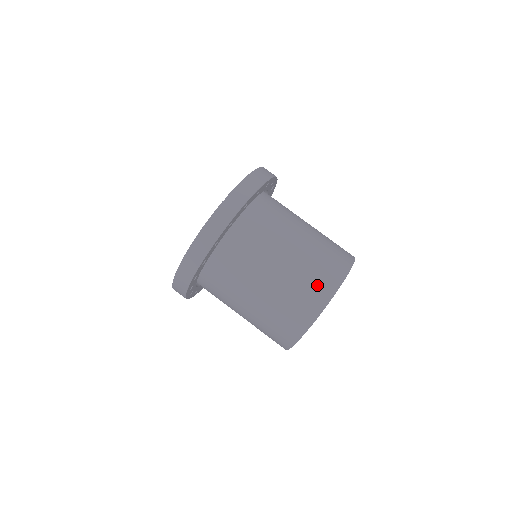
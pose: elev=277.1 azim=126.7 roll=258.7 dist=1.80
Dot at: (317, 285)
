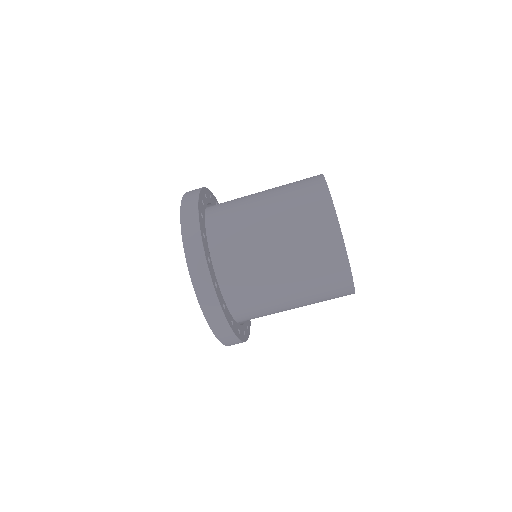
Dot at: (312, 208)
